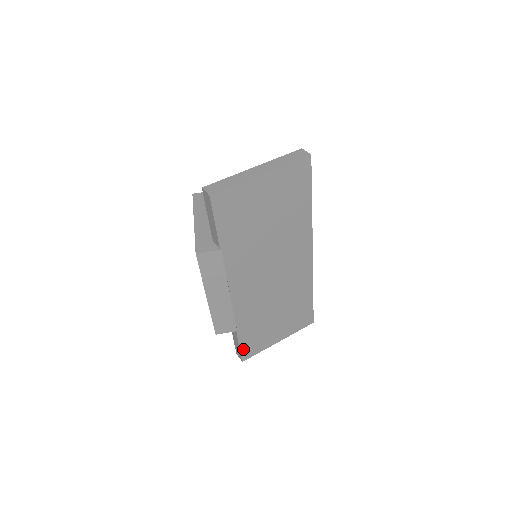
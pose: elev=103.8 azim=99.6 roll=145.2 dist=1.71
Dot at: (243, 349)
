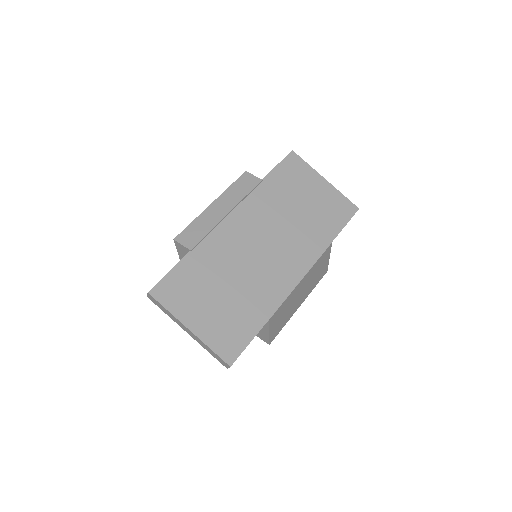
Dot at: (167, 280)
